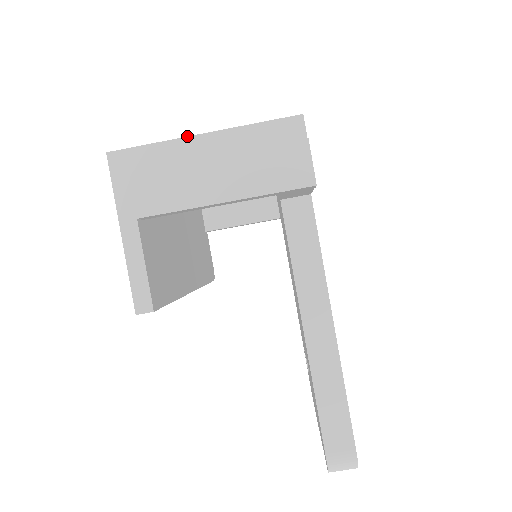
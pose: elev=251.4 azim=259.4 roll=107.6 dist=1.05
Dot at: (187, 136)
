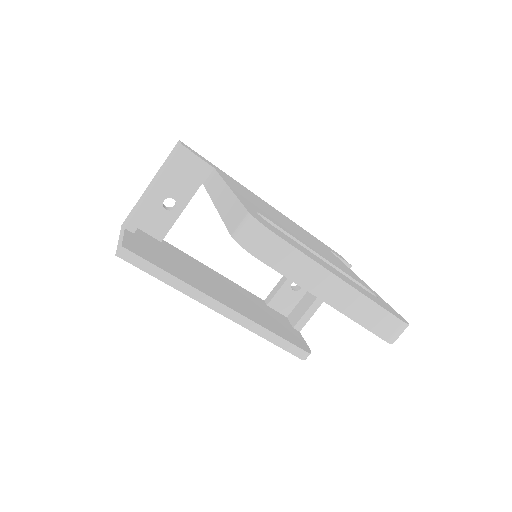
Dot at: occluded
